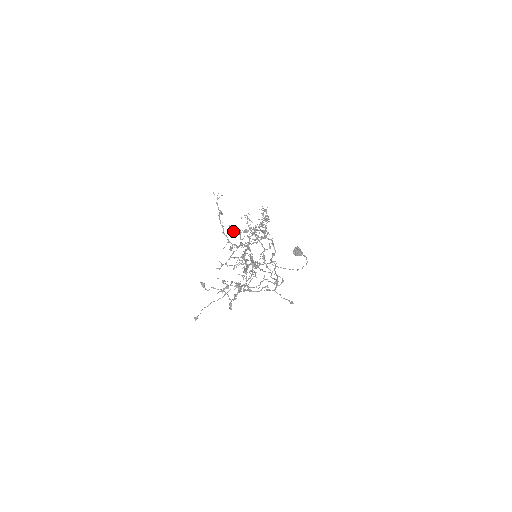
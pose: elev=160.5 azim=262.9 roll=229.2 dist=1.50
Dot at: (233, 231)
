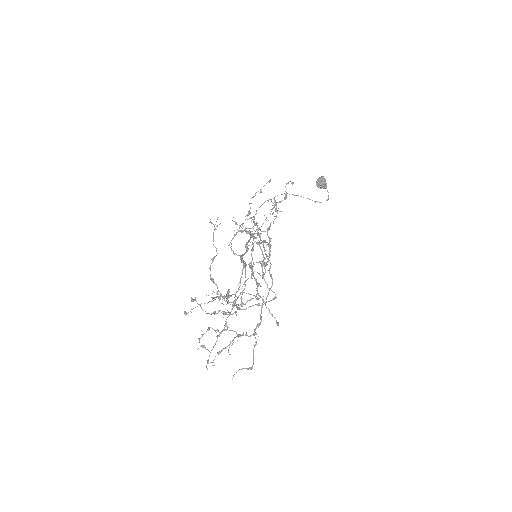
Dot at: (236, 224)
